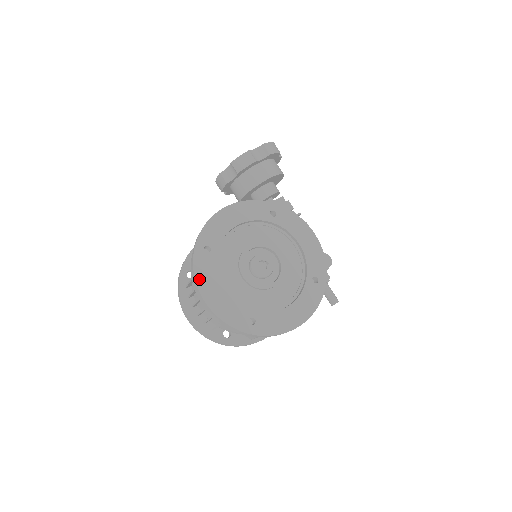
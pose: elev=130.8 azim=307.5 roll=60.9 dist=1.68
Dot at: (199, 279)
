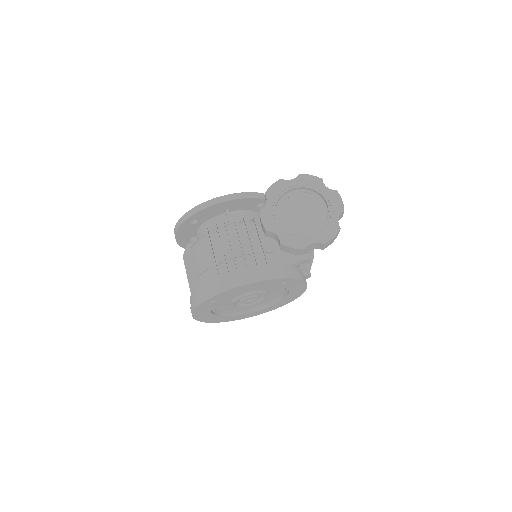
Dot at: (196, 312)
